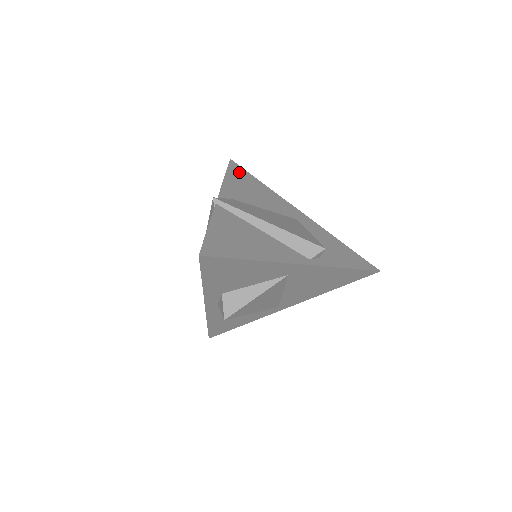
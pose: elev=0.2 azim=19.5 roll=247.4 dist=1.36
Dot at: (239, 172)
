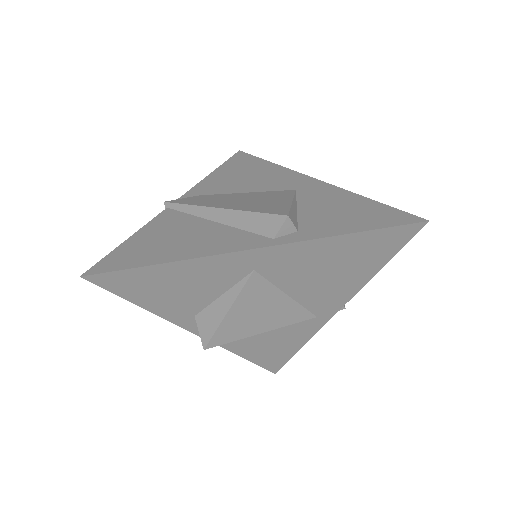
Dot at: (240, 161)
